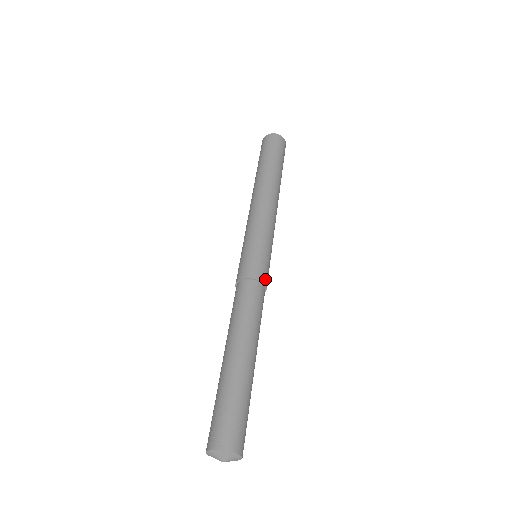
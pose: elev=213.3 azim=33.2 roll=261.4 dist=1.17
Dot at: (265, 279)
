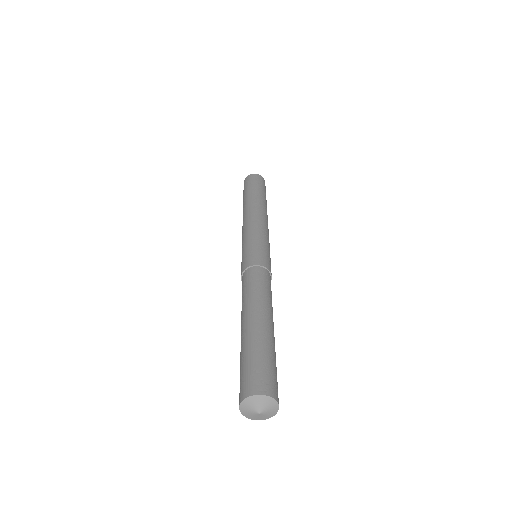
Dot at: occluded
